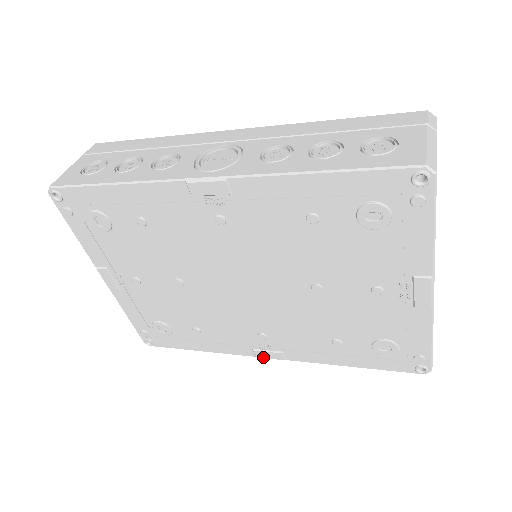
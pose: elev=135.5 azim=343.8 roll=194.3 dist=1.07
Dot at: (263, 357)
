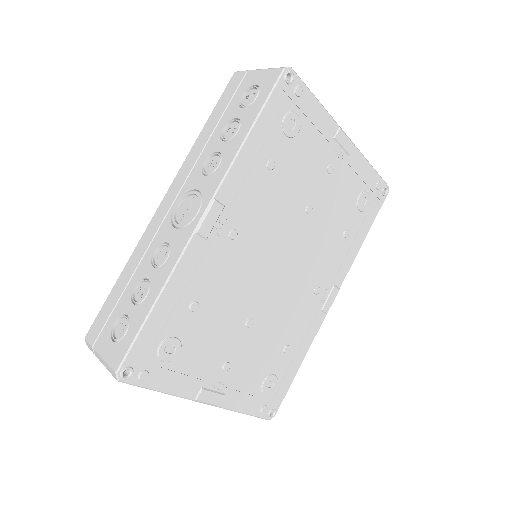
Dot at: occluded
